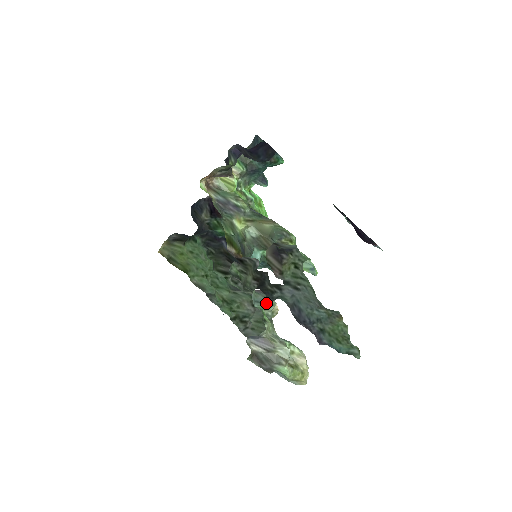
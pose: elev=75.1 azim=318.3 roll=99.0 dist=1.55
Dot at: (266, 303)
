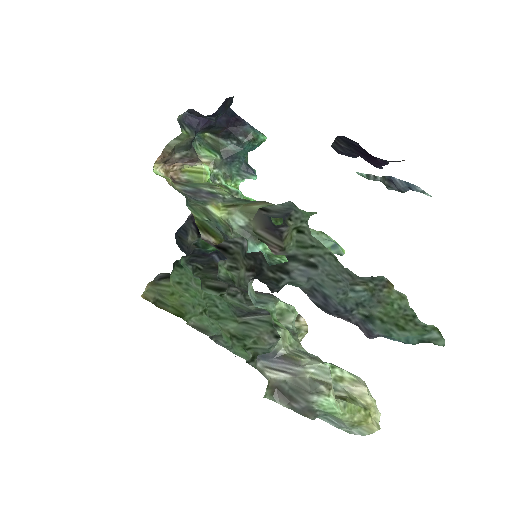
Dot at: (279, 308)
